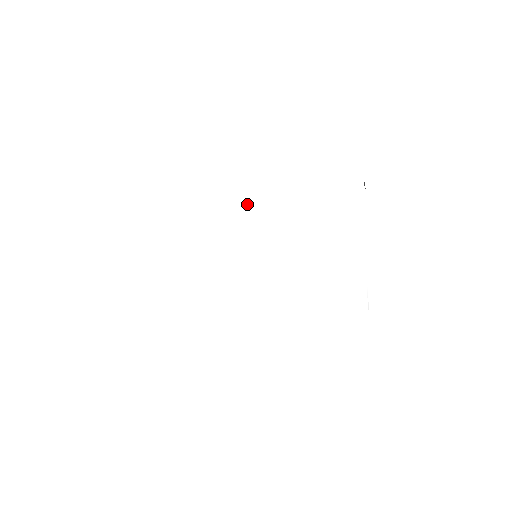
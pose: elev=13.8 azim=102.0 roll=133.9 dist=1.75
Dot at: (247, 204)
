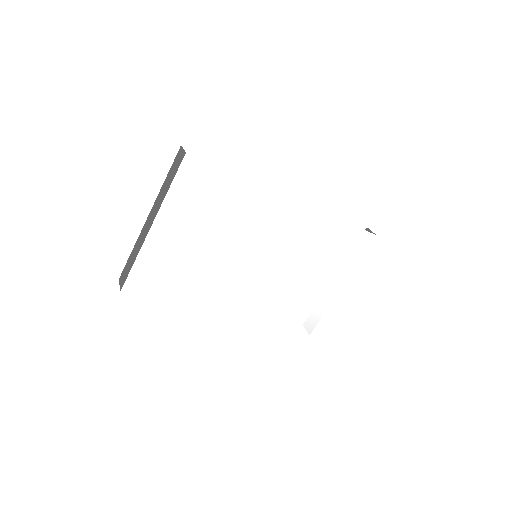
Dot at: (293, 206)
